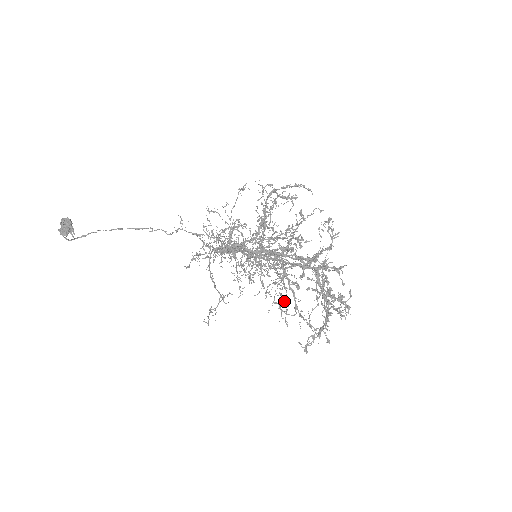
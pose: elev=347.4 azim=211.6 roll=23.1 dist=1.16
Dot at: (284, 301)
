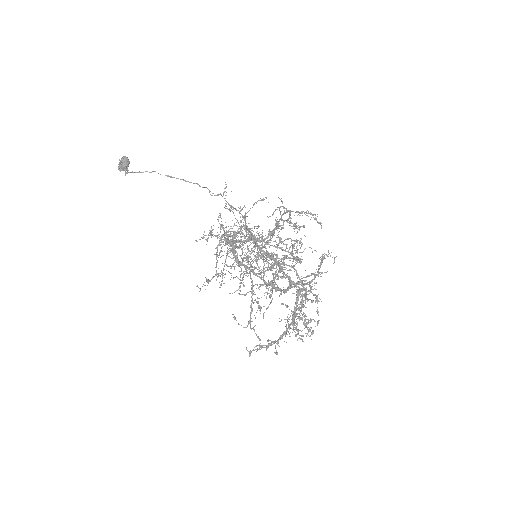
Dot at: occluded
